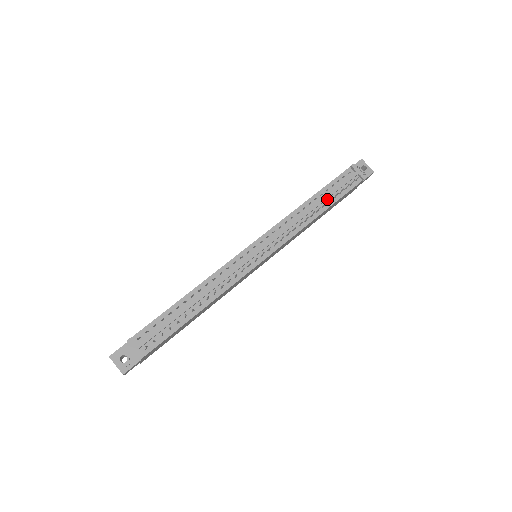
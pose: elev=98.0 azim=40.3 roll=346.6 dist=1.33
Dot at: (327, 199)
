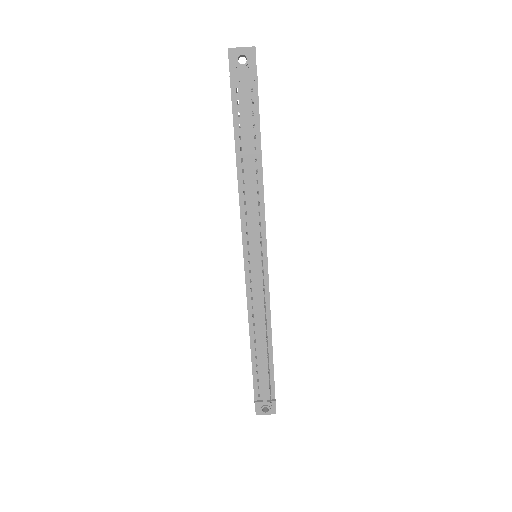
Dot at: (250, 147)
